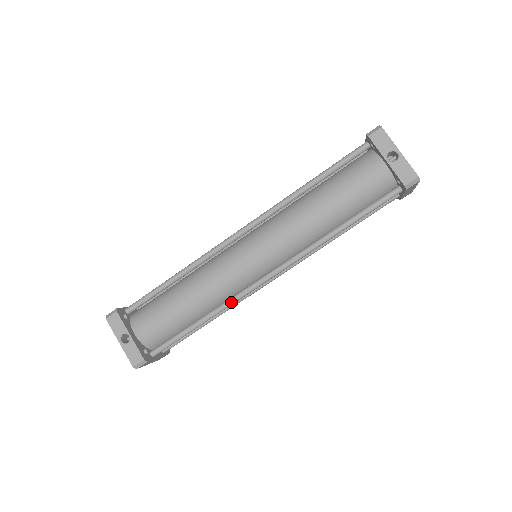
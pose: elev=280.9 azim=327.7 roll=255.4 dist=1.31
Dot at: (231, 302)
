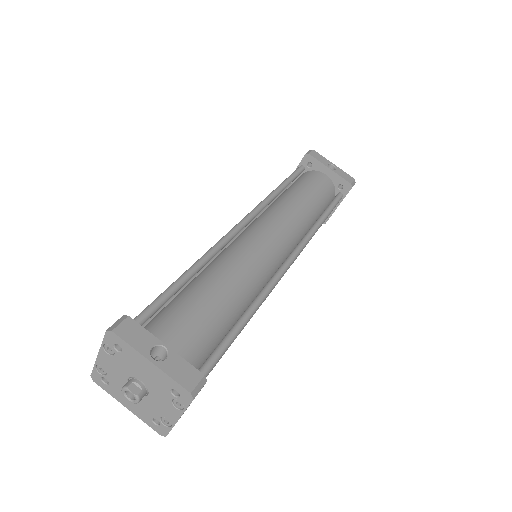
Dot at: (267, 291)
